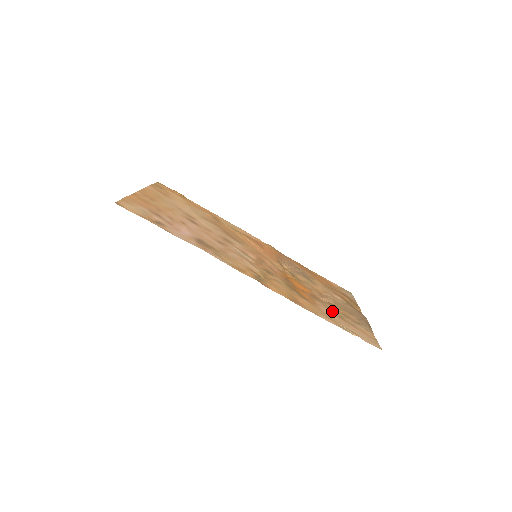
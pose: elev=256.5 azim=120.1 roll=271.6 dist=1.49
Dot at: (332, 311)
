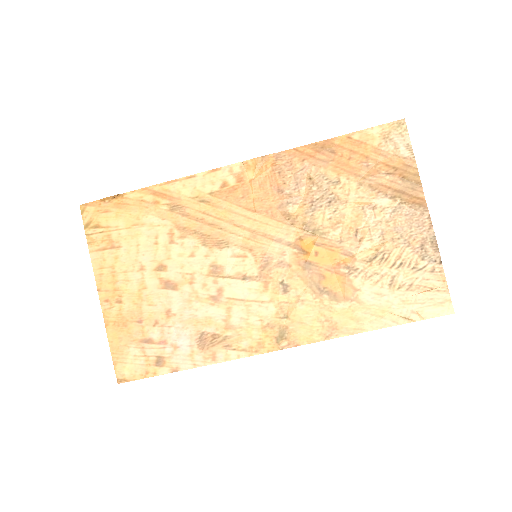
Dot at: (378, 281)
